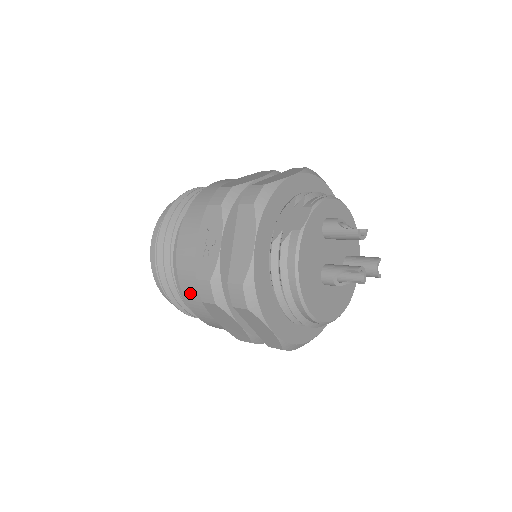
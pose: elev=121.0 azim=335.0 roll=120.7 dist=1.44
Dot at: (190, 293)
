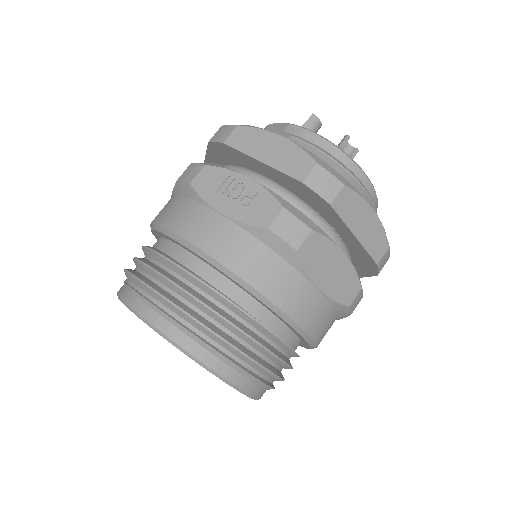
Dot at: (269, 277)
